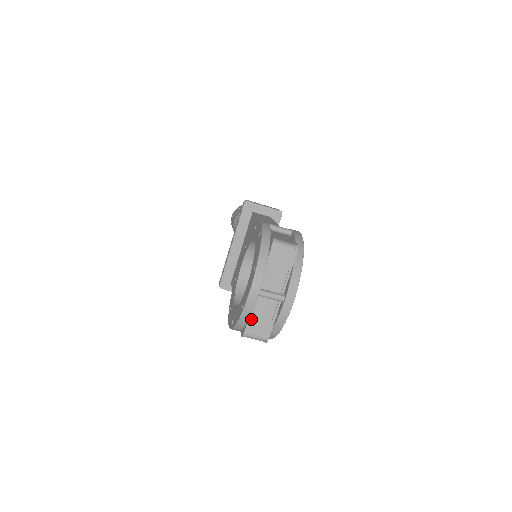
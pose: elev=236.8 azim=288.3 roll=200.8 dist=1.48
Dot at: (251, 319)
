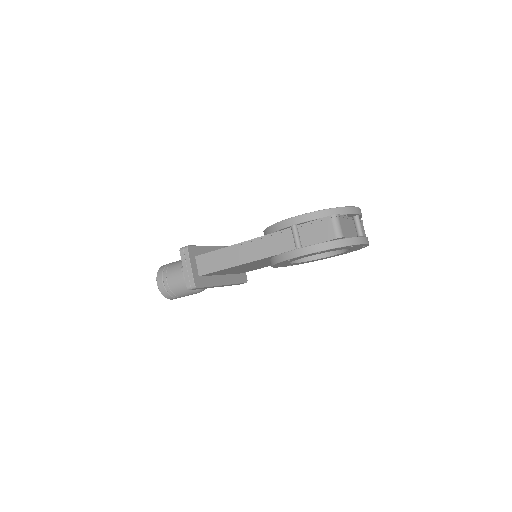
Dot at: (343, 218)
